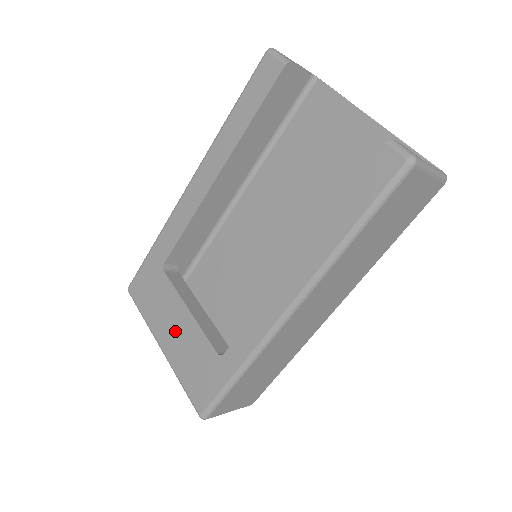
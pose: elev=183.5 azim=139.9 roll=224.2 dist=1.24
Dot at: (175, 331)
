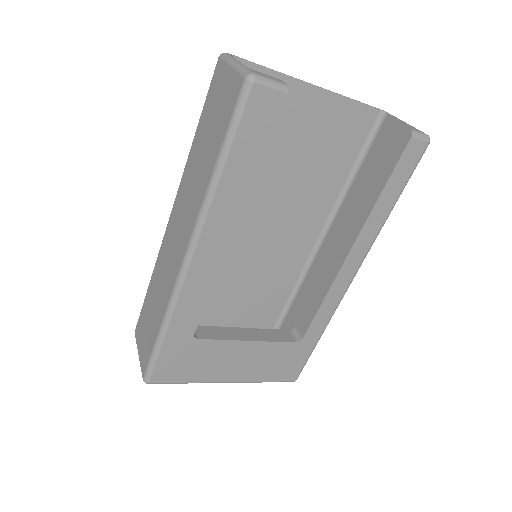
Dot at: (241, 363)
